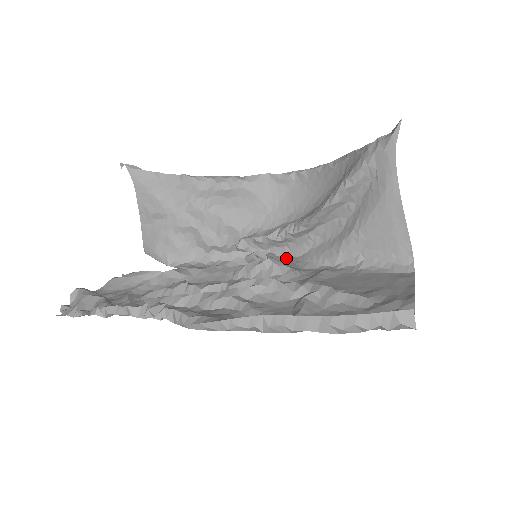
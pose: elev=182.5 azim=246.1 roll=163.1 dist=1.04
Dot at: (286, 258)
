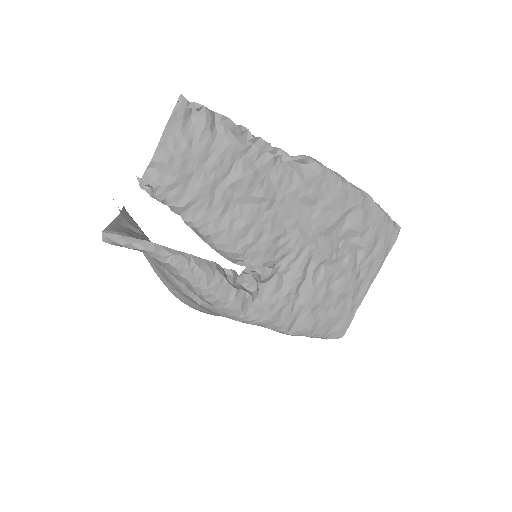
Dot at: (245, 310)
